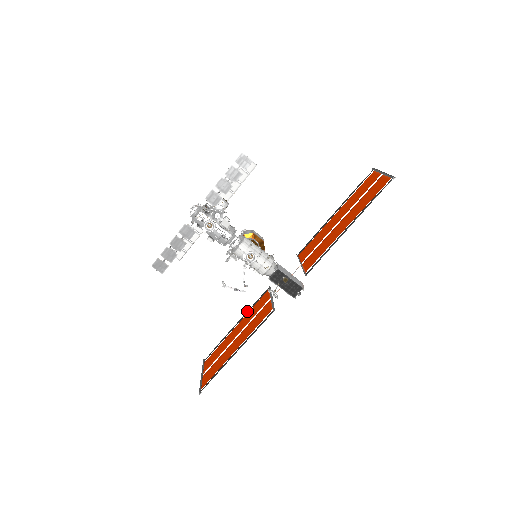
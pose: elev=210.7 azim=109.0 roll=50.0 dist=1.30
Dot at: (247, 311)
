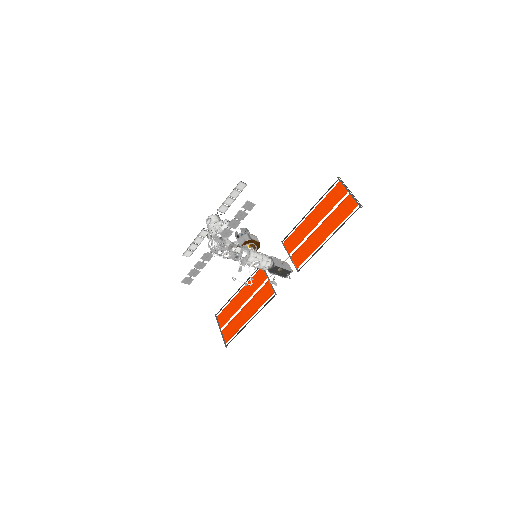
Dot at: (246, 281)
